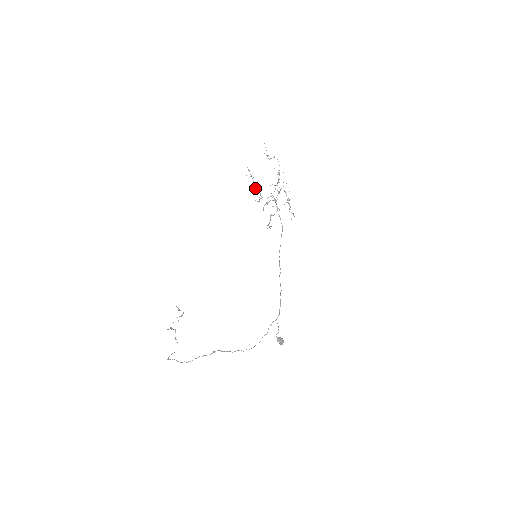
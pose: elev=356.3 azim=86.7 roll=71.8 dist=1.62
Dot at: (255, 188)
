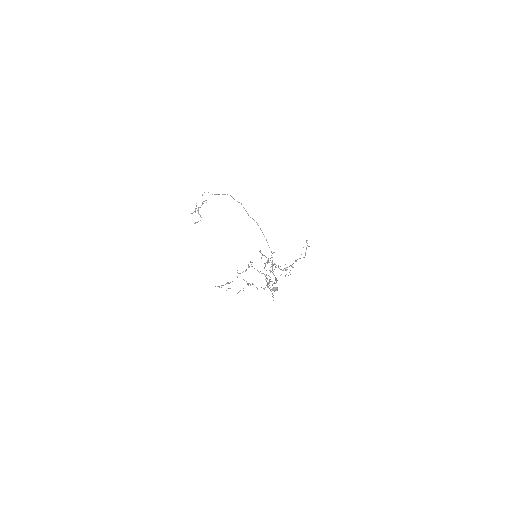
Dot at: occluded
